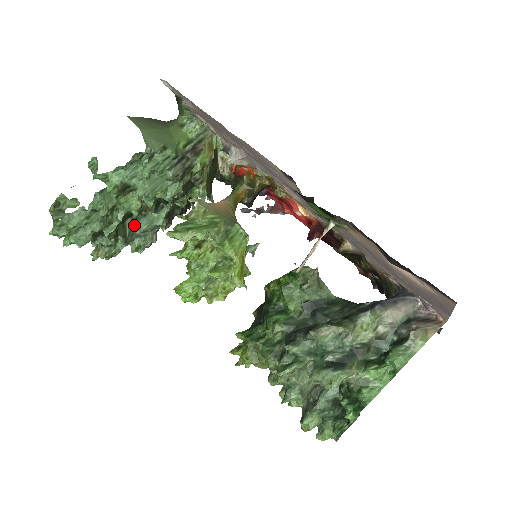
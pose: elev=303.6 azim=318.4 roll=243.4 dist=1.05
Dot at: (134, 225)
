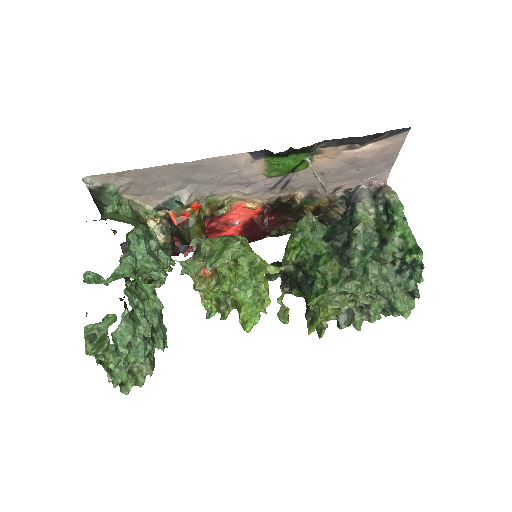
Dot at: occluded
